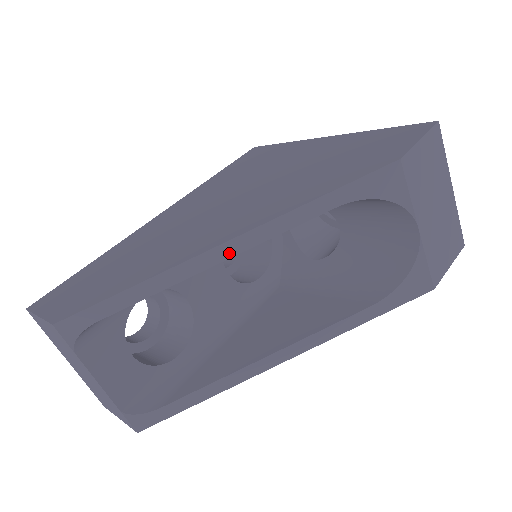
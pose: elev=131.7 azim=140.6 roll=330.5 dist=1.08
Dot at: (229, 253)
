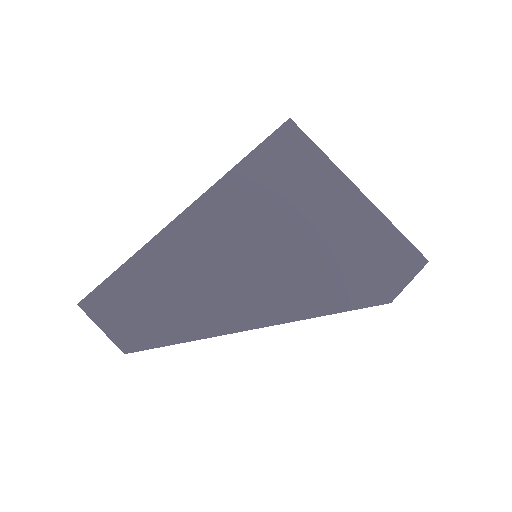
Dot at: occluded
